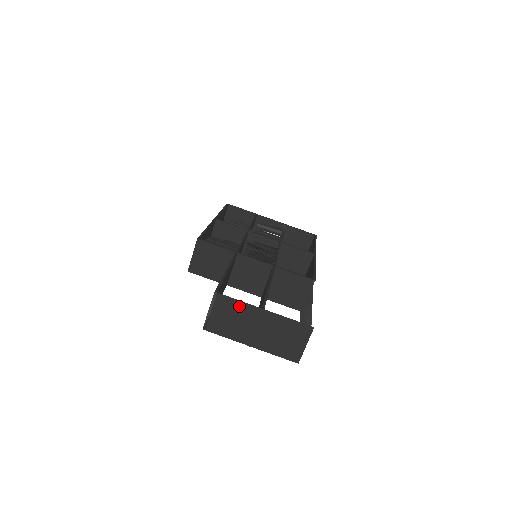
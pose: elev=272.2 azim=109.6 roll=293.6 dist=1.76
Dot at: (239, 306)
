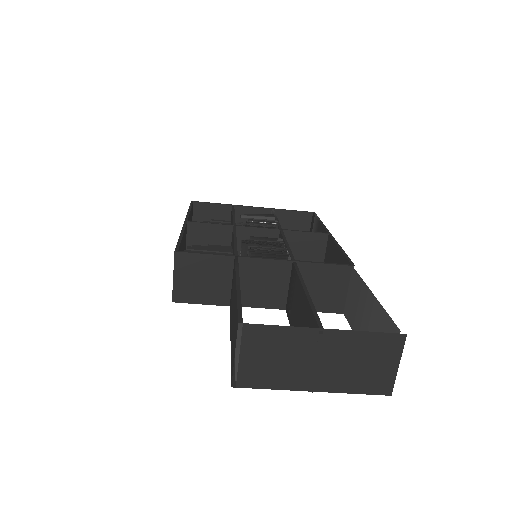
Dot at: (283, 335)
